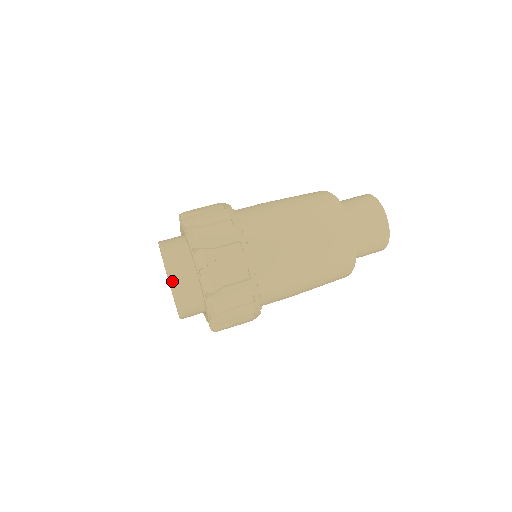
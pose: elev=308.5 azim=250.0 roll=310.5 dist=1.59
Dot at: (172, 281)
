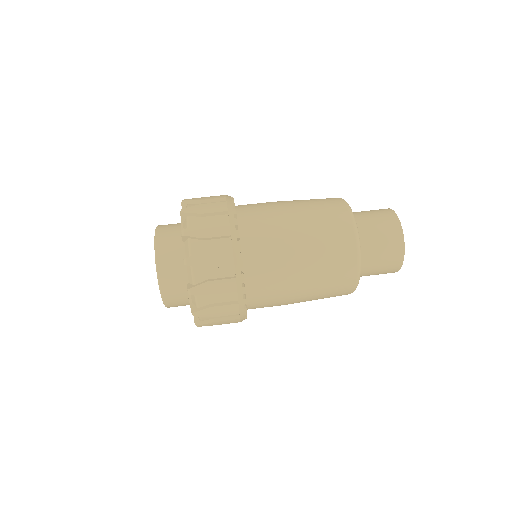
Dot at: (160, 284)
